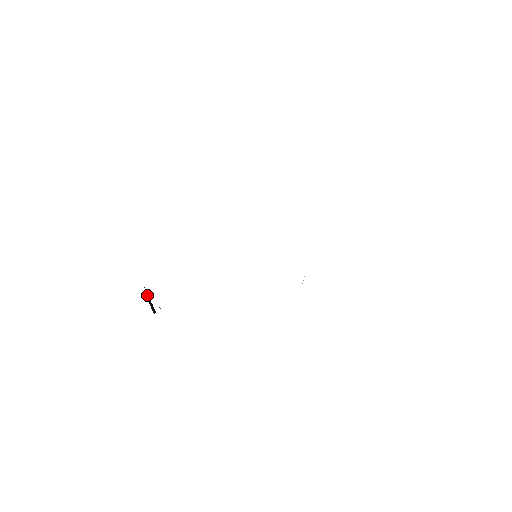
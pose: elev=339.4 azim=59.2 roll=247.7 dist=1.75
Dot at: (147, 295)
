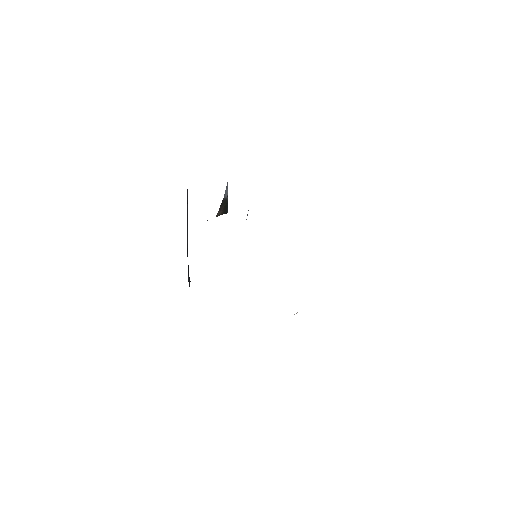
Dot at: (227, 193)
